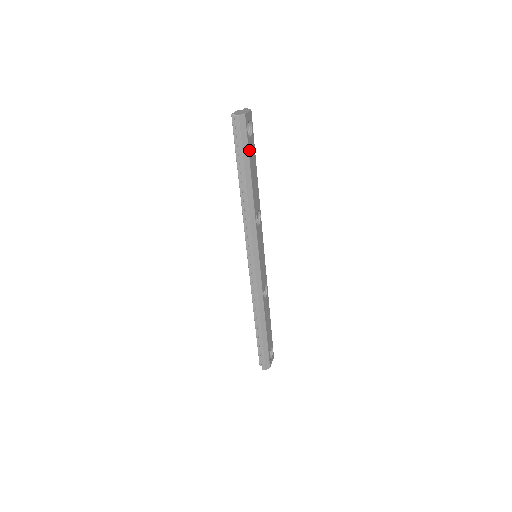
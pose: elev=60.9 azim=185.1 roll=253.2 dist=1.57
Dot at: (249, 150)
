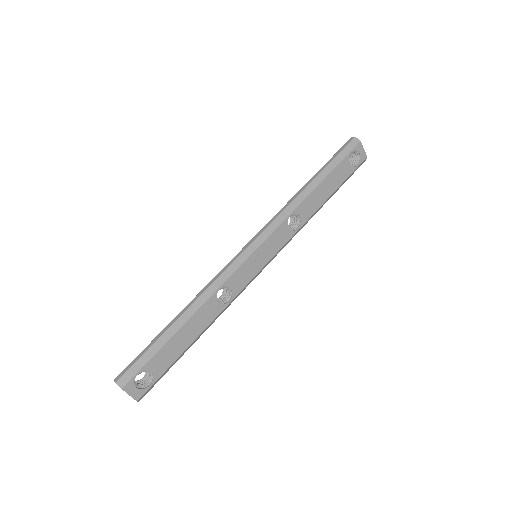
Dot at: (340, 165)
